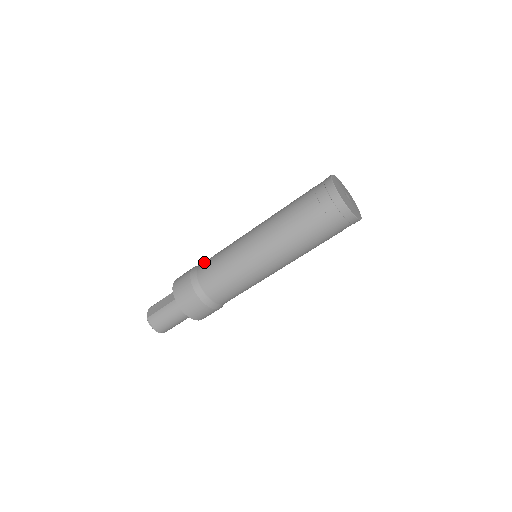
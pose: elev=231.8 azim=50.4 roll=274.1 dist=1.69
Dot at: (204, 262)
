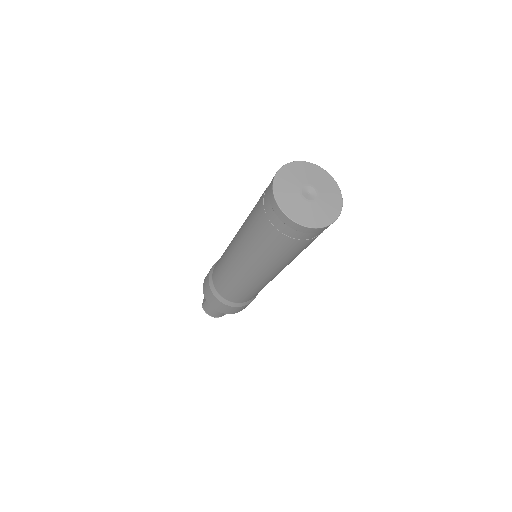
Dot at: occluded
